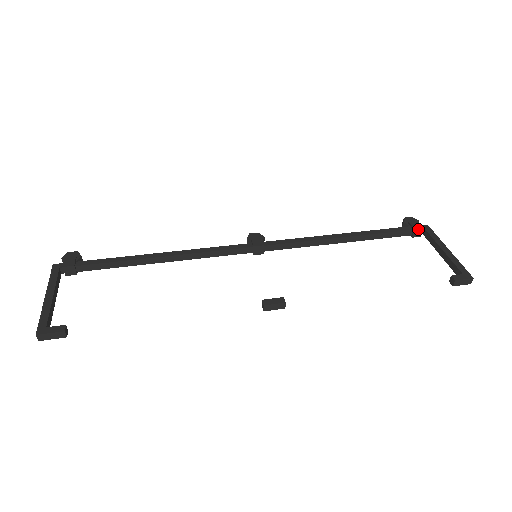
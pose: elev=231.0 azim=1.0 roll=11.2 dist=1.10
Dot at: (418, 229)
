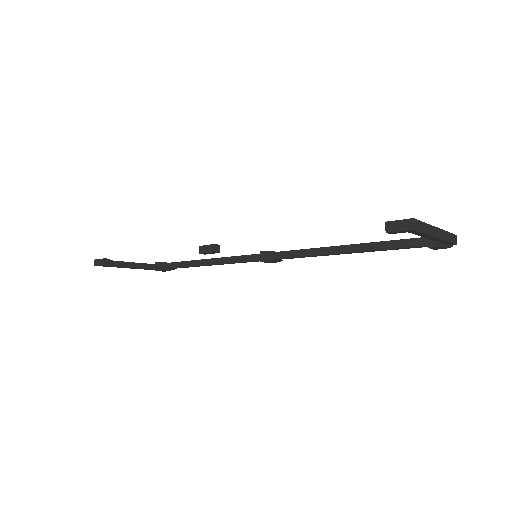
Dot at: occluded
